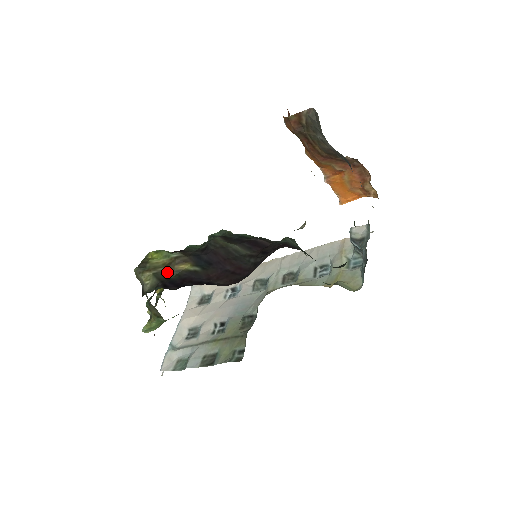
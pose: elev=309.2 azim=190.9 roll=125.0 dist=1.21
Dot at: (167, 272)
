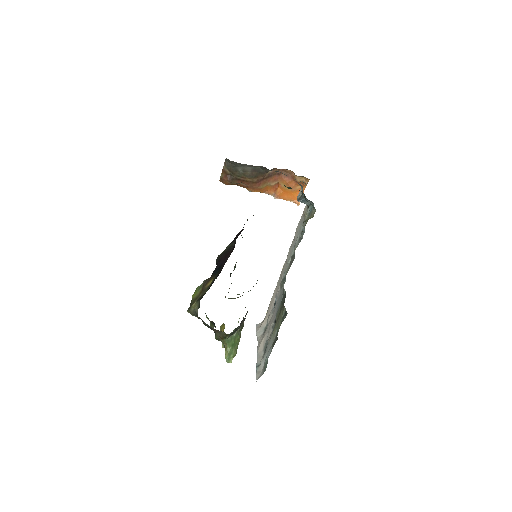
Dot at: (203, 294)
